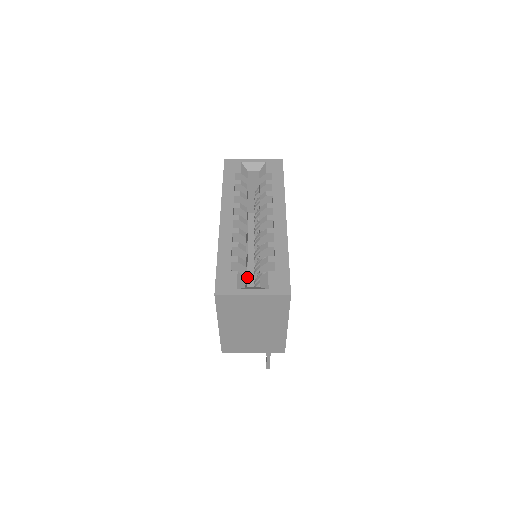
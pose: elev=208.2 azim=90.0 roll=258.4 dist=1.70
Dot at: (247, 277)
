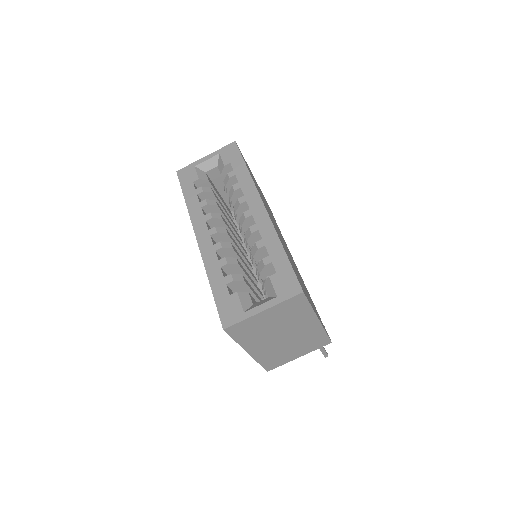
Dot at: (257, 282)
